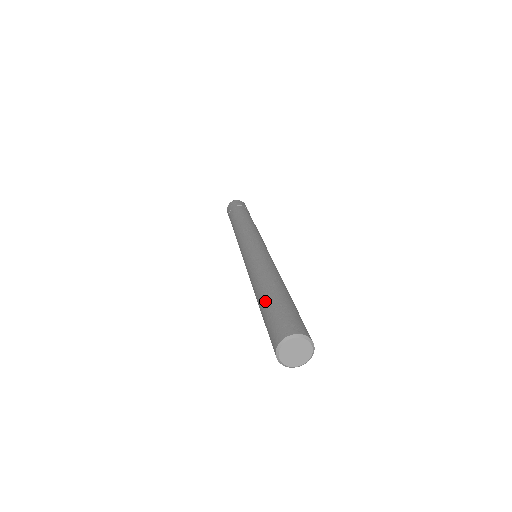
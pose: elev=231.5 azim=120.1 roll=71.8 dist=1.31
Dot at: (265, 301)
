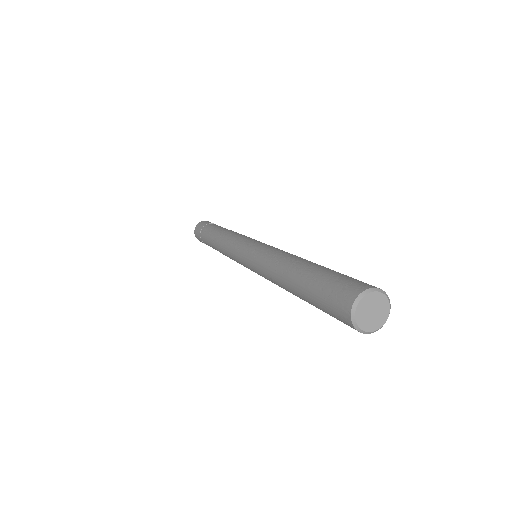
Dot at: (322, 266)
